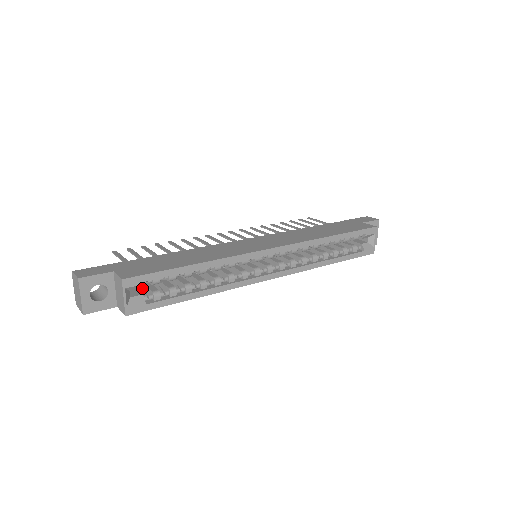
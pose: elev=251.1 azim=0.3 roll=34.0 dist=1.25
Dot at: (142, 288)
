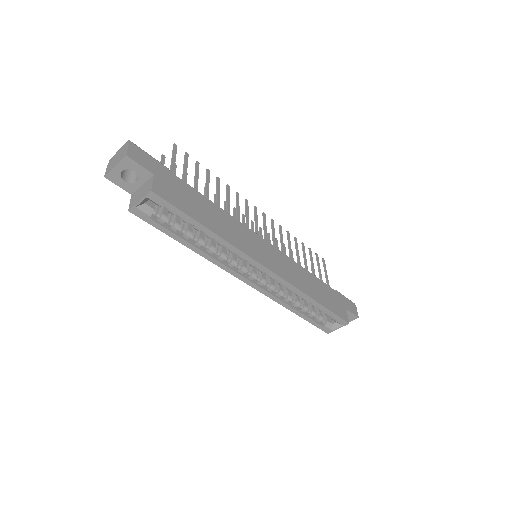
Dot at: occluded
